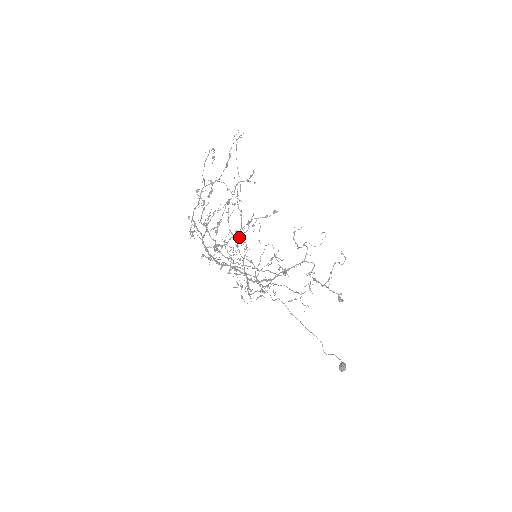
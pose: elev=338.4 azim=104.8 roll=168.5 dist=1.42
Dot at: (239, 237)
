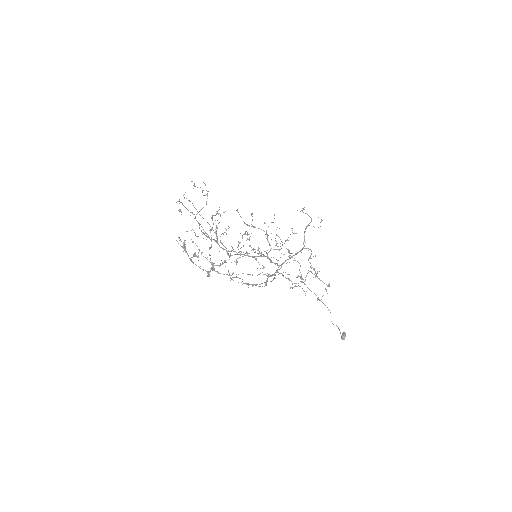
Dot at: (253, 227)
